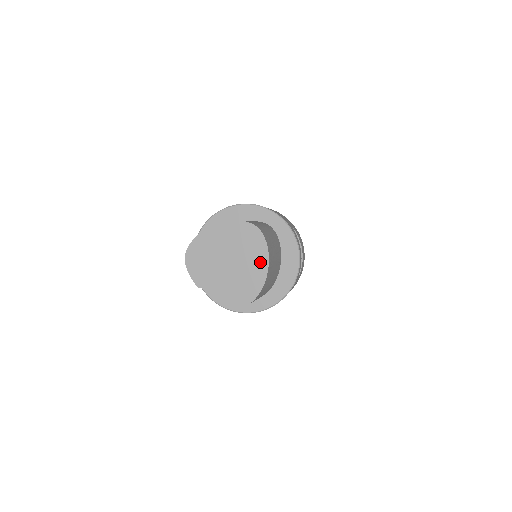
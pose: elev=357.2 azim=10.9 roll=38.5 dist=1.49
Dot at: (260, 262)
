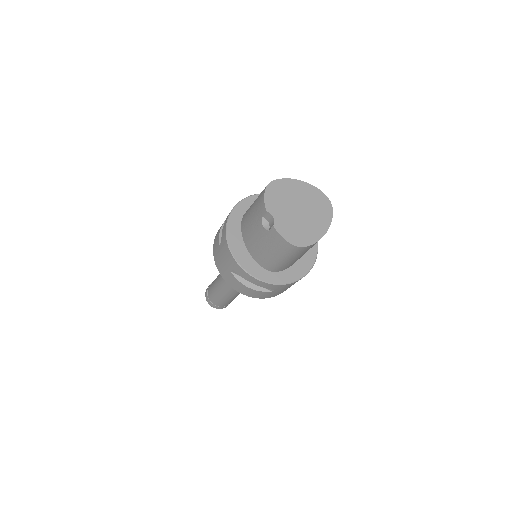
Dot at: (323, 224)
